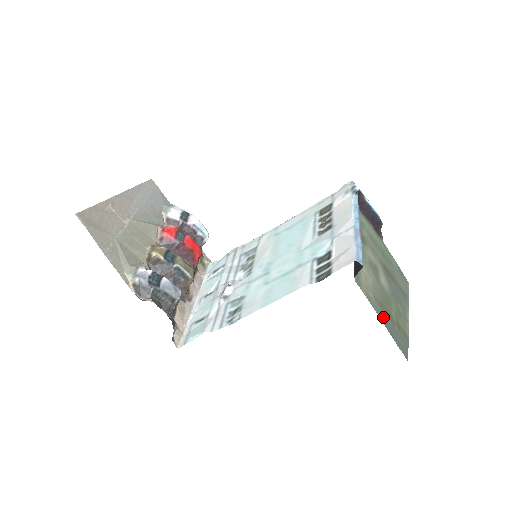
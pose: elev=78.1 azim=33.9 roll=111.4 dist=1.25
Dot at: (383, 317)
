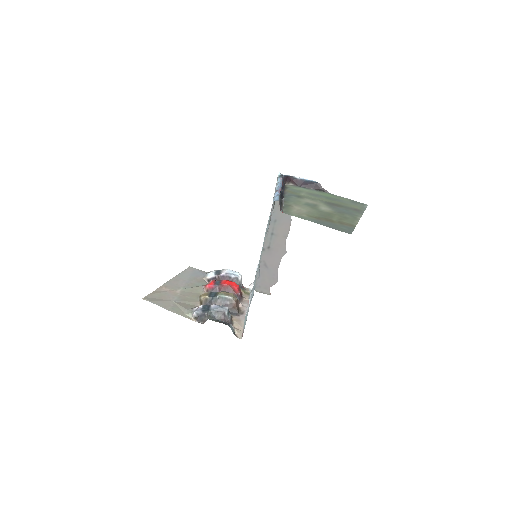
Dot at: (318, 222)
